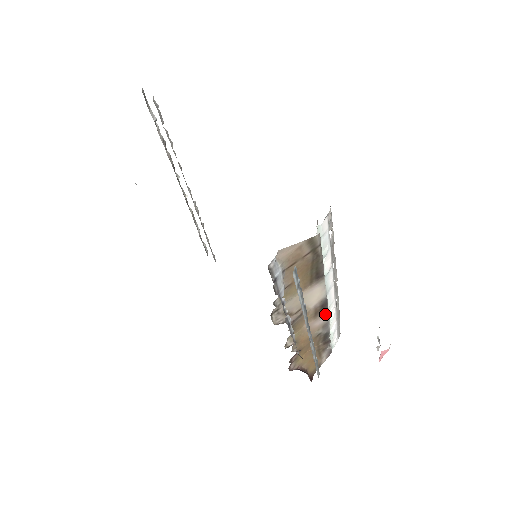
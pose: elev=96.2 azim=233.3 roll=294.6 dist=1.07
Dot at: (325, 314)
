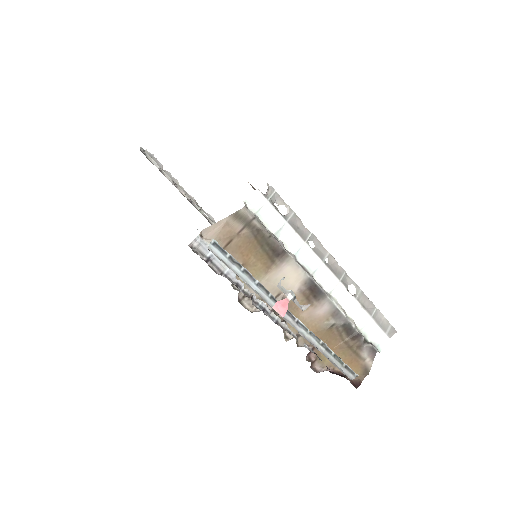
Dot at: (324, 299)
